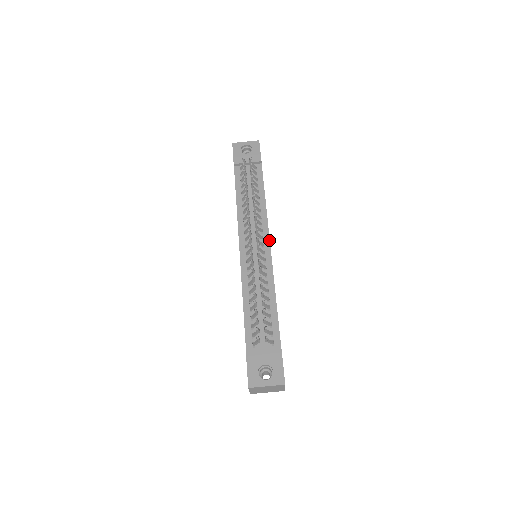
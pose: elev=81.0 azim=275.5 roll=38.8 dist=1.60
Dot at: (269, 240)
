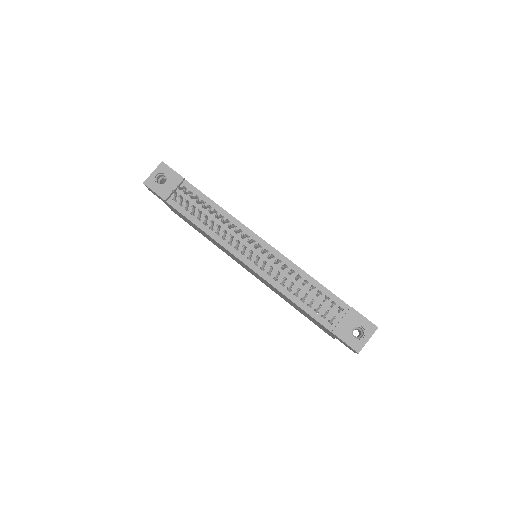
Dot at: (259, 237)
